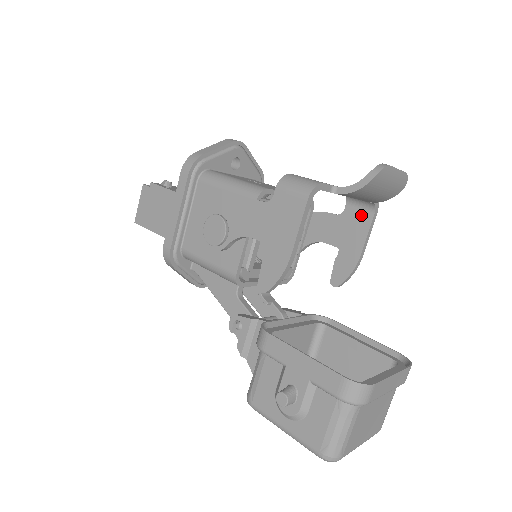
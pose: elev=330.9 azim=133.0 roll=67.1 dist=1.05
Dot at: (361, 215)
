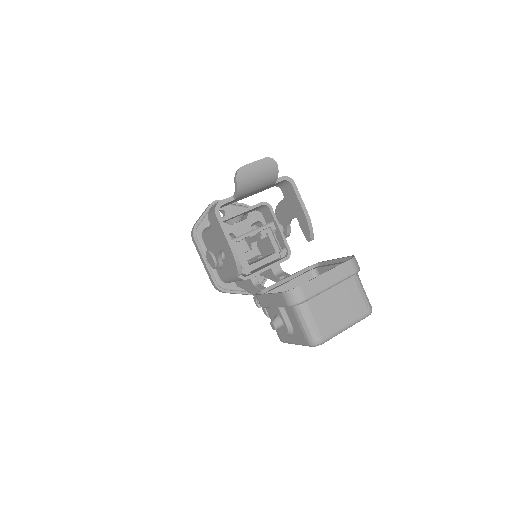
Dot at: (289, 190)
